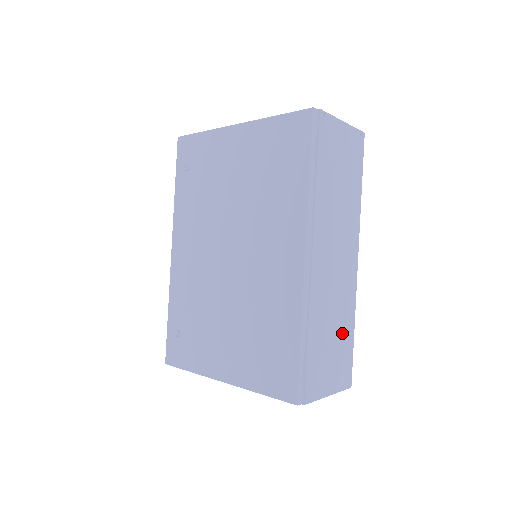
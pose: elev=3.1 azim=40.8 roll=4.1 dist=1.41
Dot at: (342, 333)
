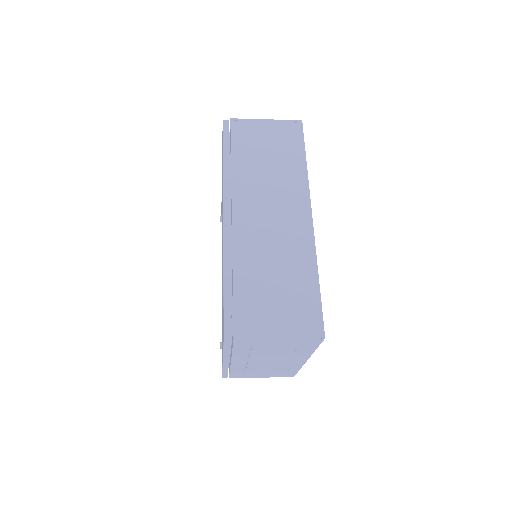
Dot at: (294, 280)
